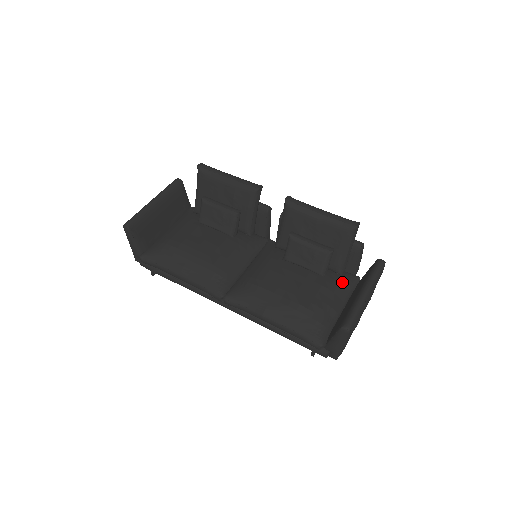
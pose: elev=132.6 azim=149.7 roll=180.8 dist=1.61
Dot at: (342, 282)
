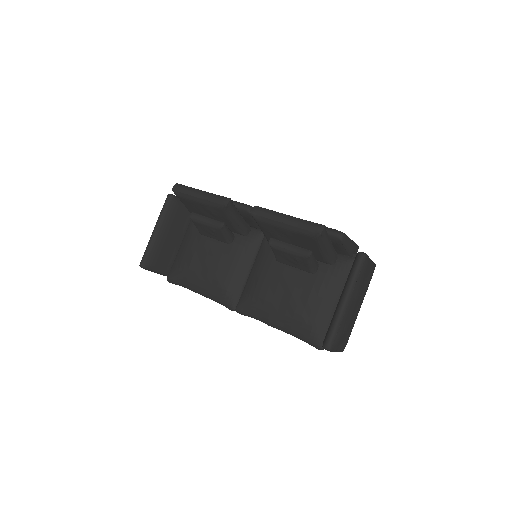
Dot at: (335, 273)
